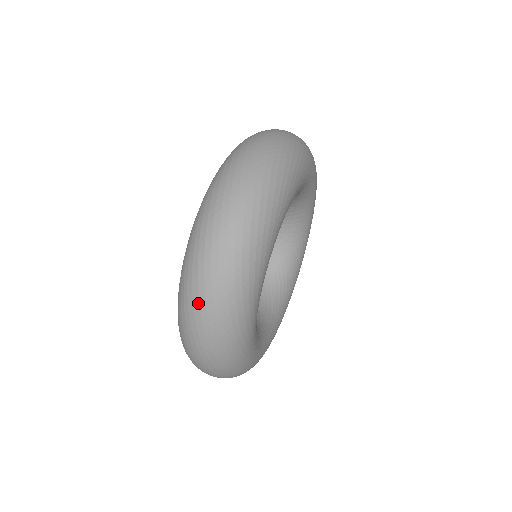
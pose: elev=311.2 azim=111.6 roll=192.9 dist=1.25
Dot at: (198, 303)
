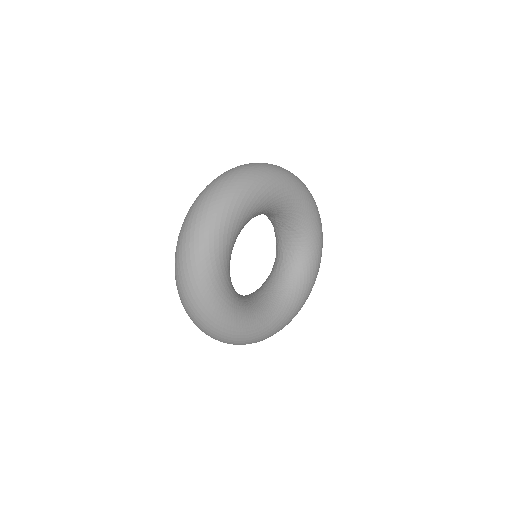
Dot at: (179, 253)
